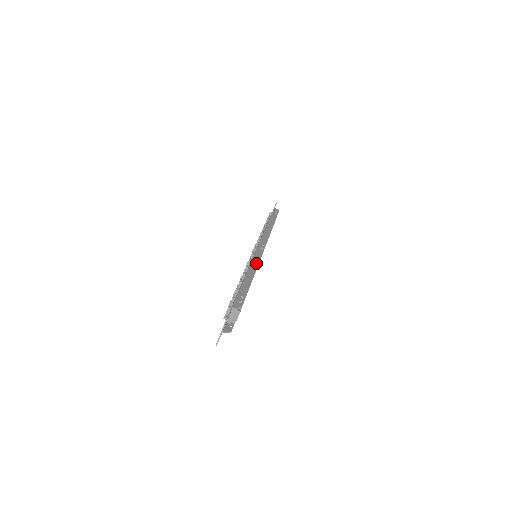
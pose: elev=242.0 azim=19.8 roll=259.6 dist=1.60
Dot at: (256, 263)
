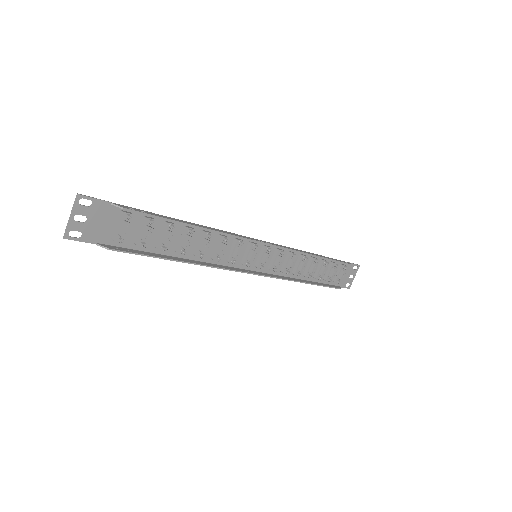
Dot at: (225, 232)
